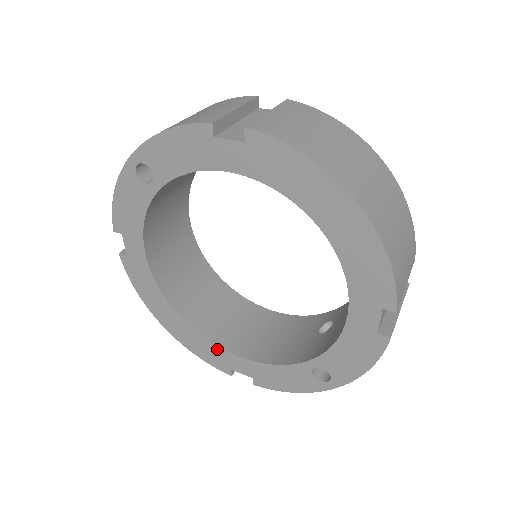
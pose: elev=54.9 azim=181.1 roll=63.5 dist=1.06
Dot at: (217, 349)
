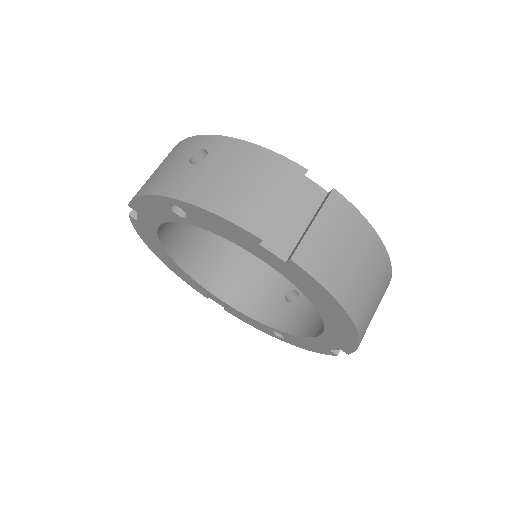
Dot at: (202, 287)
